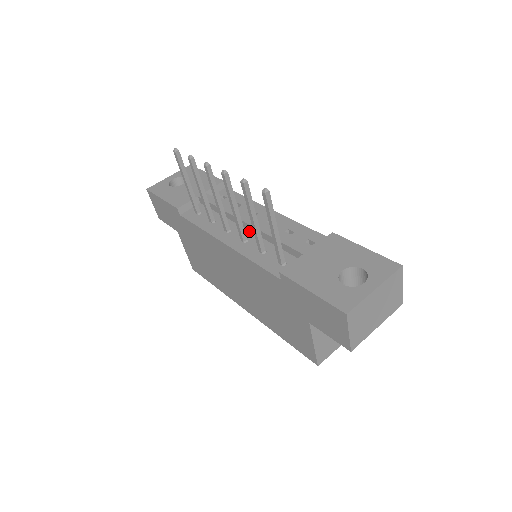
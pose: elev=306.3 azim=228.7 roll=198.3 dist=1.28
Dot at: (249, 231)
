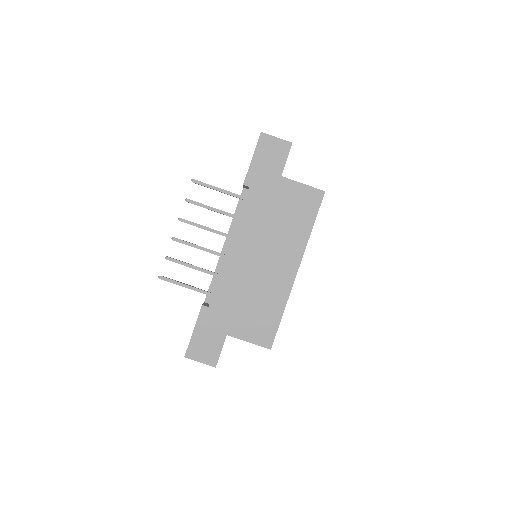
Dot at: occluded
